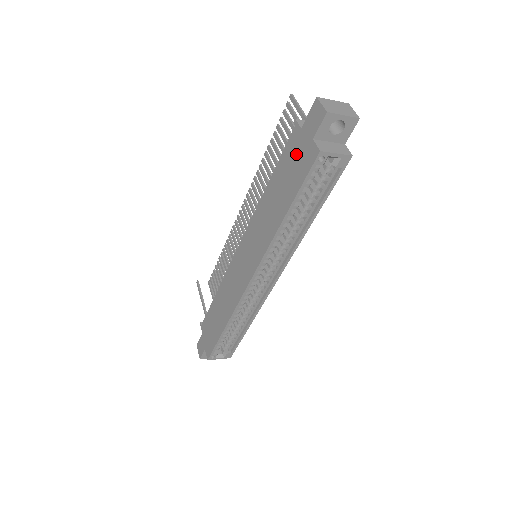
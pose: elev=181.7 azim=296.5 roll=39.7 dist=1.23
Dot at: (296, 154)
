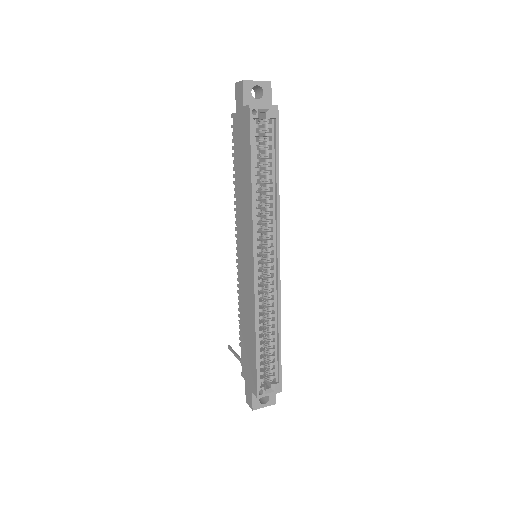
Dot at: (240, 130)
